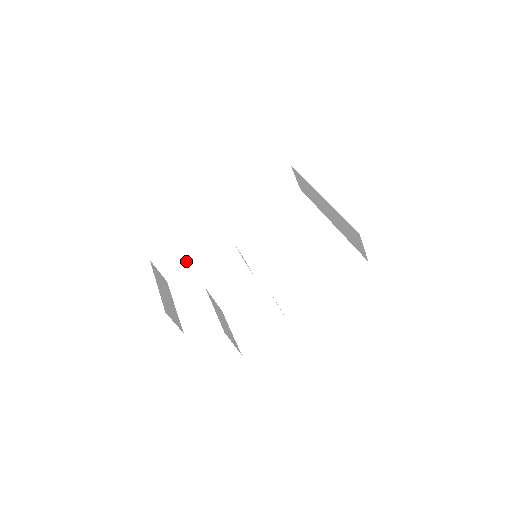
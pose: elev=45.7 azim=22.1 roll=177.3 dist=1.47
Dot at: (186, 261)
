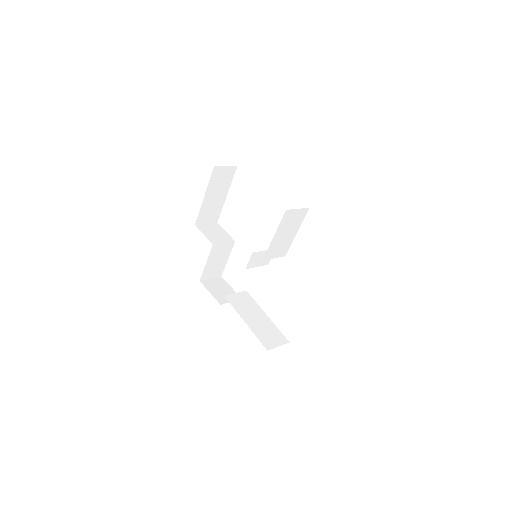
Dot at: occluded
